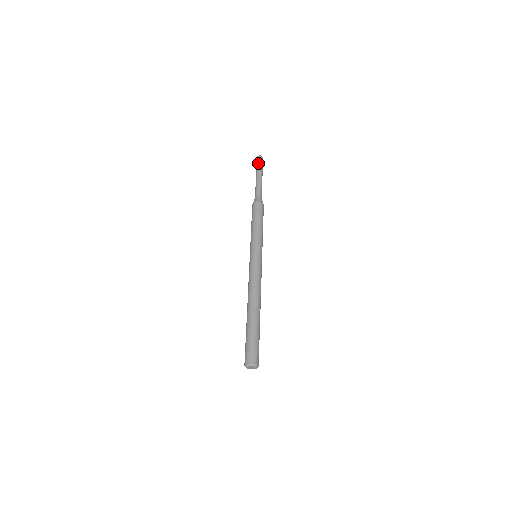
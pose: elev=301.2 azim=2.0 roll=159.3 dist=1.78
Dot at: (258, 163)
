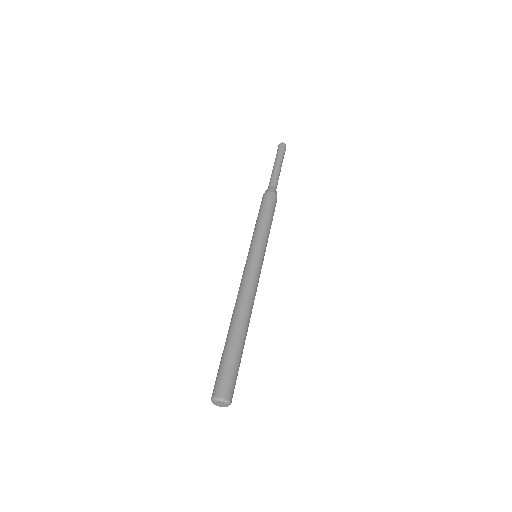
Dot at: (281, 150)
